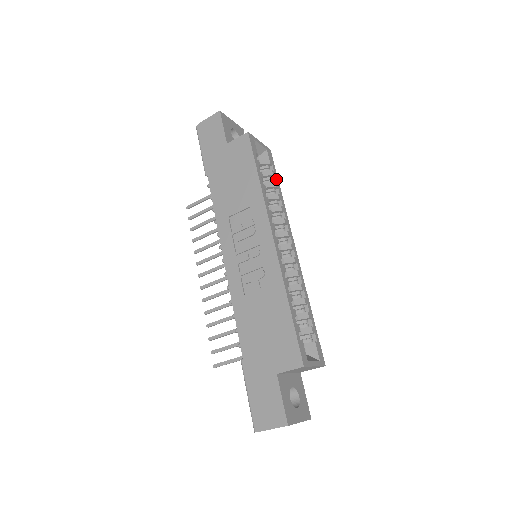
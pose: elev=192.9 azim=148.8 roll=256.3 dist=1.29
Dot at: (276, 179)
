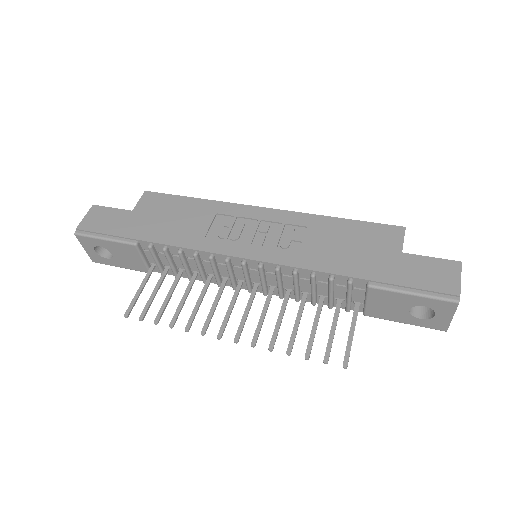
Dot at: occluded
